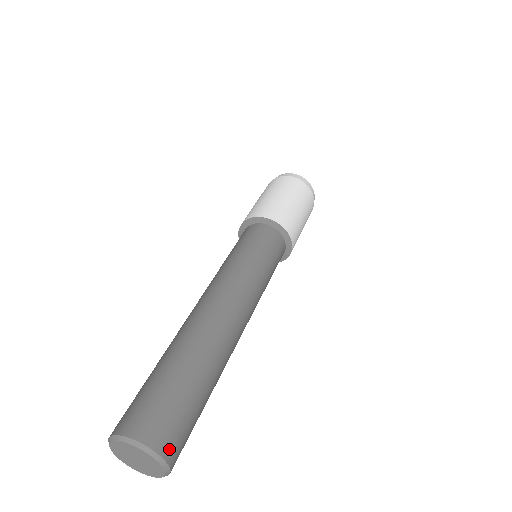
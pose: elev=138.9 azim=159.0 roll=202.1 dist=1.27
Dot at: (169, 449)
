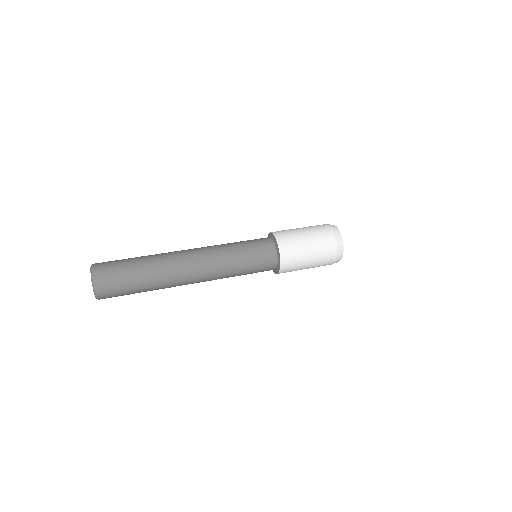
Dot at: (99, 275)
